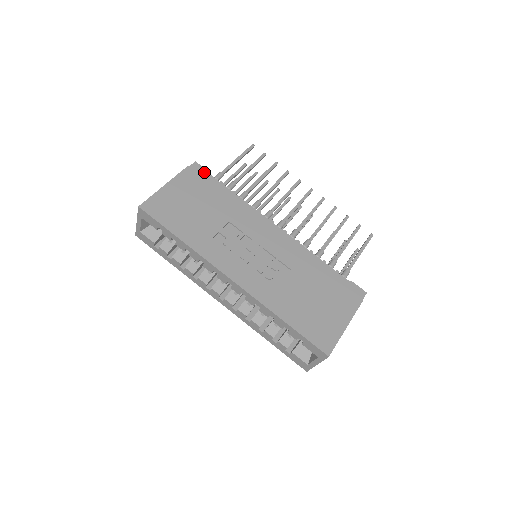
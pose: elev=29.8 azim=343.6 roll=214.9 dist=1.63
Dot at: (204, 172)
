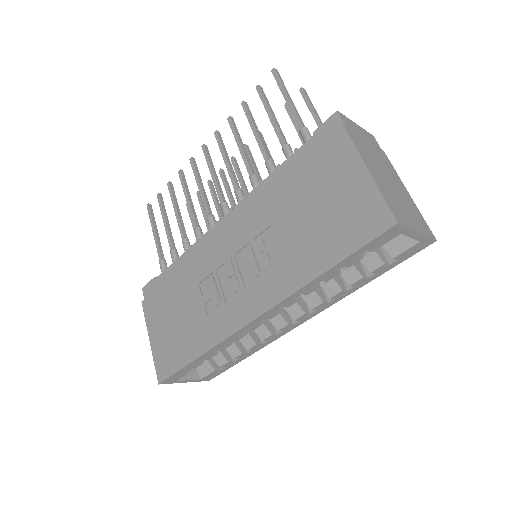
Dot at: (152, 284)
